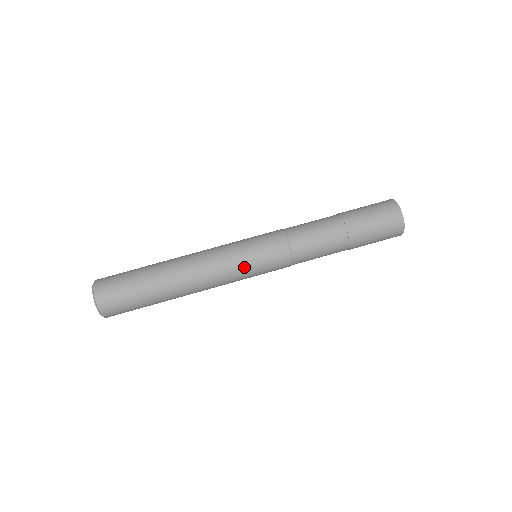
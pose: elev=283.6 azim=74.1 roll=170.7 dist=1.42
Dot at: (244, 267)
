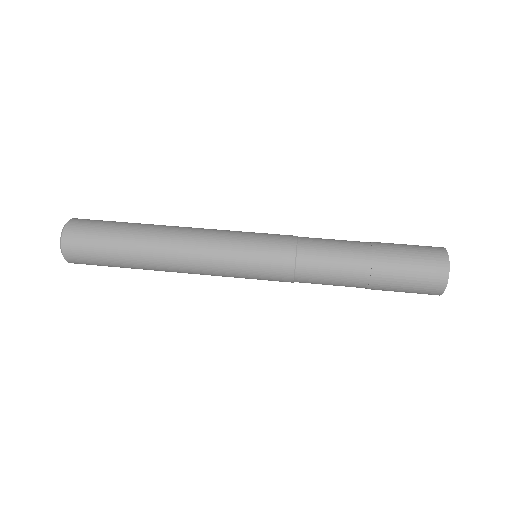
Dot at: (234, 270)
